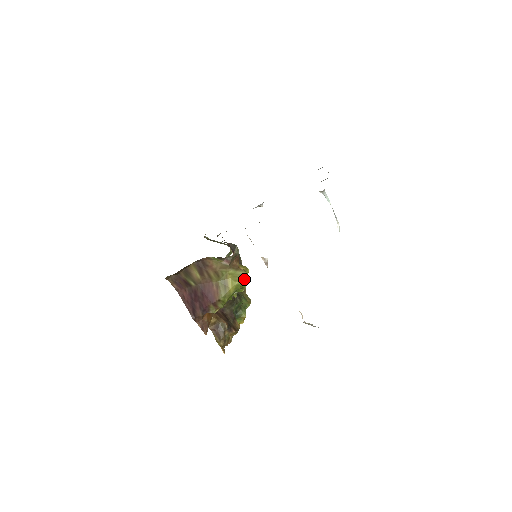
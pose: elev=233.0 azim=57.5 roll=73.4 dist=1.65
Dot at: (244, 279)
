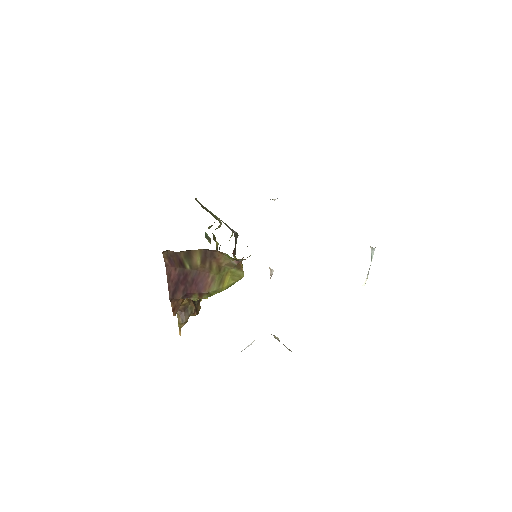
Dot at: (240, 279)
